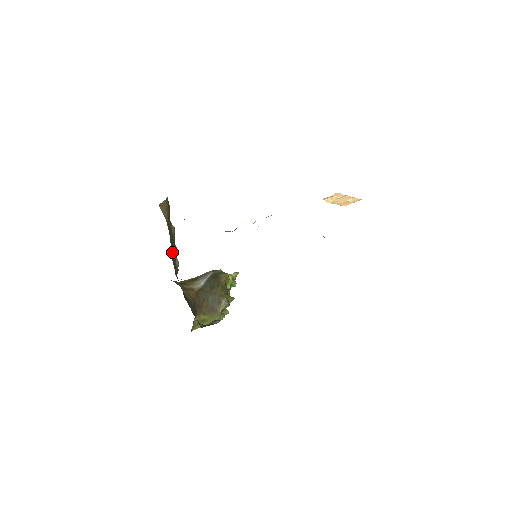
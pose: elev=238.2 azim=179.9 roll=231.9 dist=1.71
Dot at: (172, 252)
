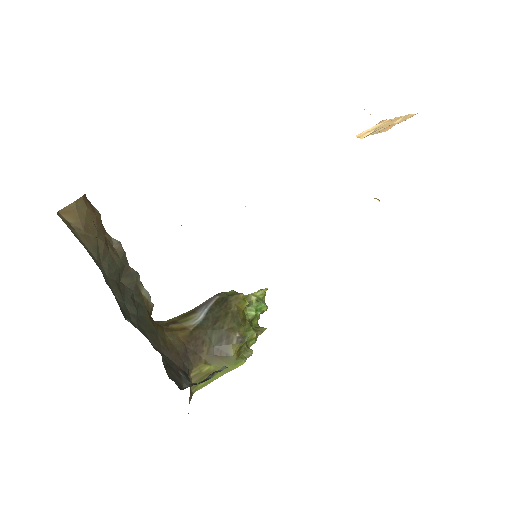
Dot at: (126, 279)
